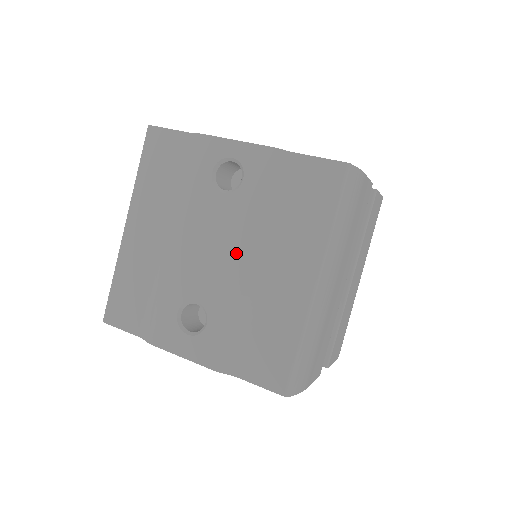
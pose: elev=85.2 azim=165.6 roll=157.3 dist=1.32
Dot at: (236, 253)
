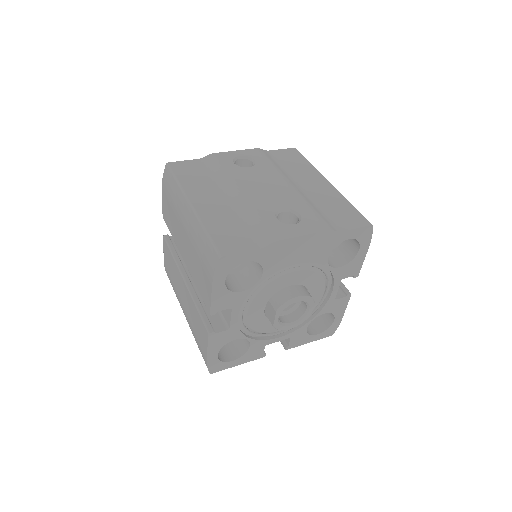
Dot at: (282, 183)
